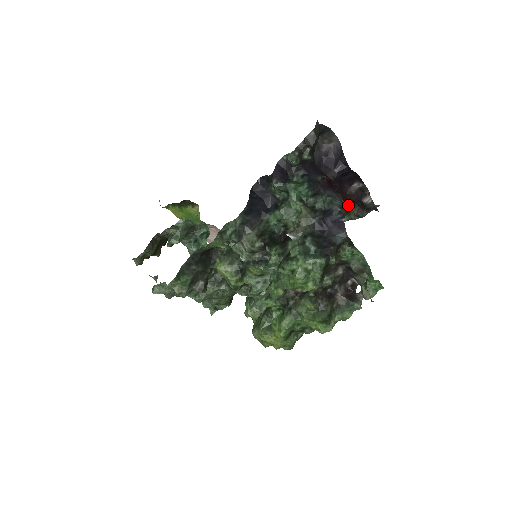
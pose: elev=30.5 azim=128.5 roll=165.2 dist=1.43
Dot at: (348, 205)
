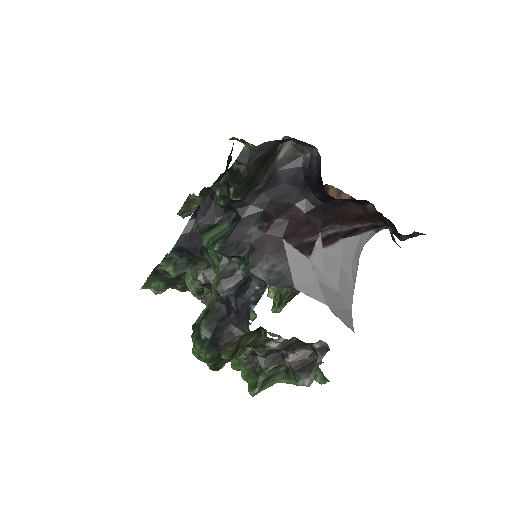
Dot at: (375, 221)
